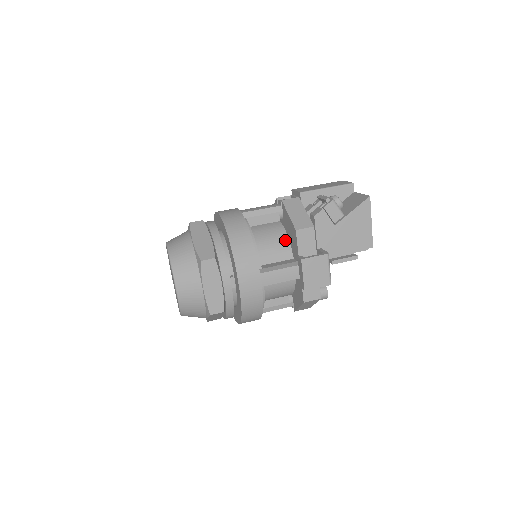
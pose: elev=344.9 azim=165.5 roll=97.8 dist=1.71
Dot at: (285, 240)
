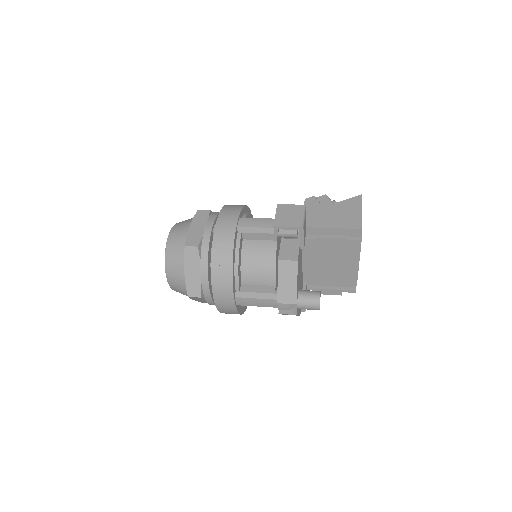
Dot at: occluded
